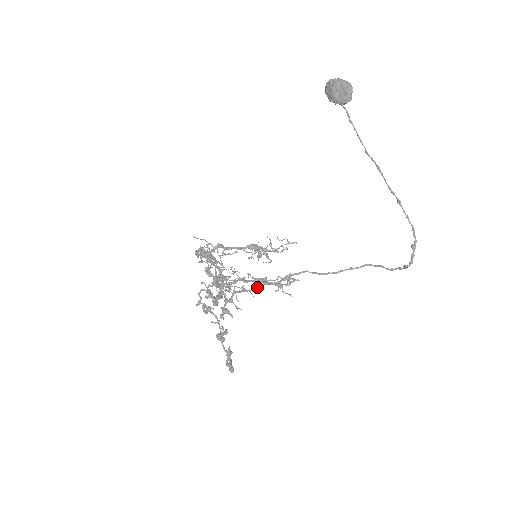
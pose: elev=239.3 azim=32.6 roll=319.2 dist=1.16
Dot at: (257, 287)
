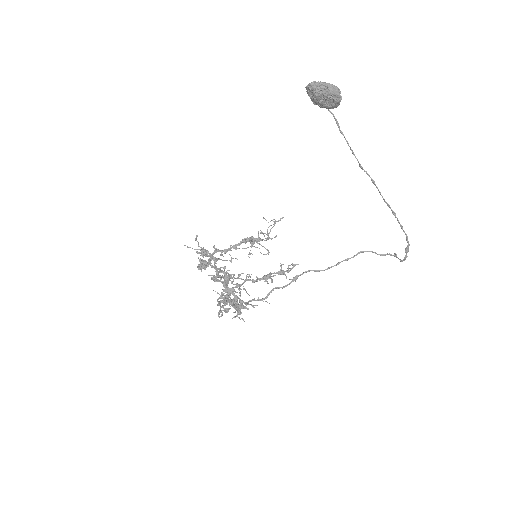
Dot at: occluded
